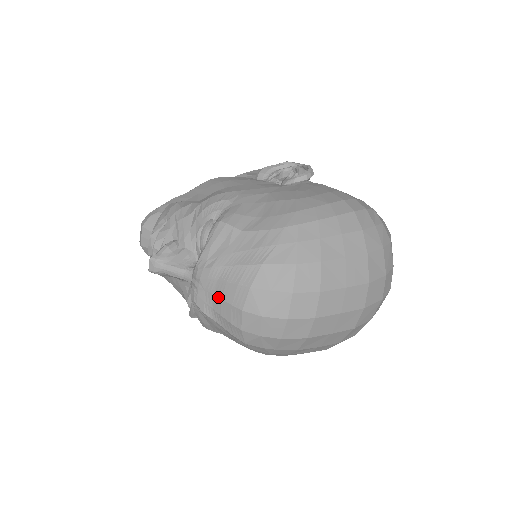
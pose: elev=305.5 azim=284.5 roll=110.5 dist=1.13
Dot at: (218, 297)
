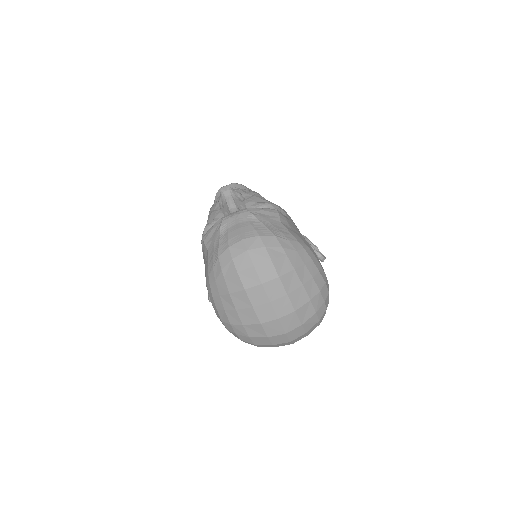
Dot at: (239, 226)
